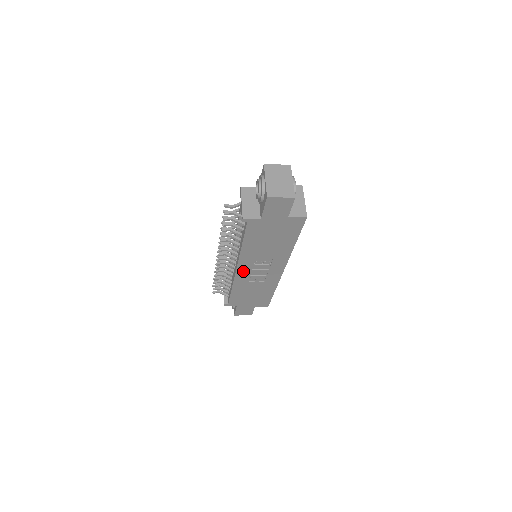
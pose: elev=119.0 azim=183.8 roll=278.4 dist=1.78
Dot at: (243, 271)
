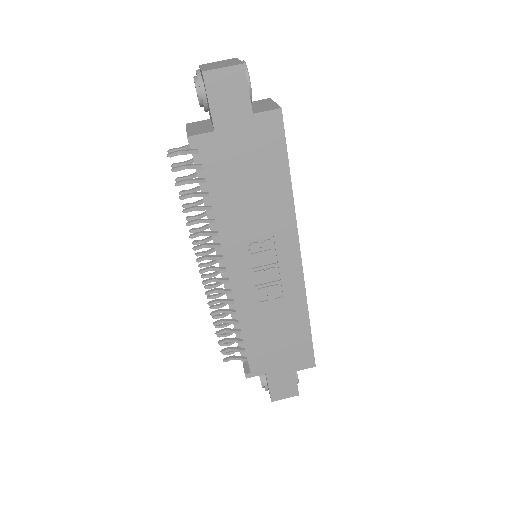
Dot at: (240, 276)
